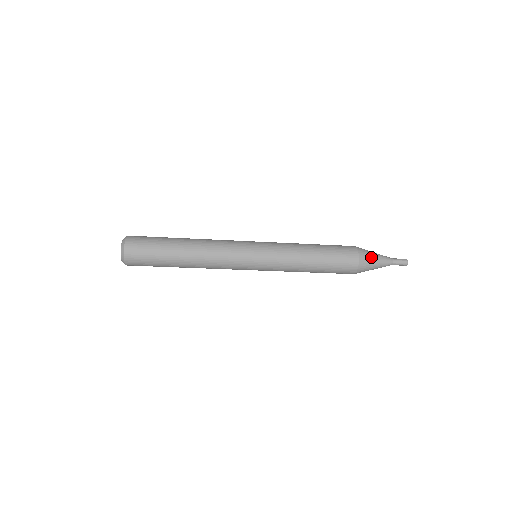
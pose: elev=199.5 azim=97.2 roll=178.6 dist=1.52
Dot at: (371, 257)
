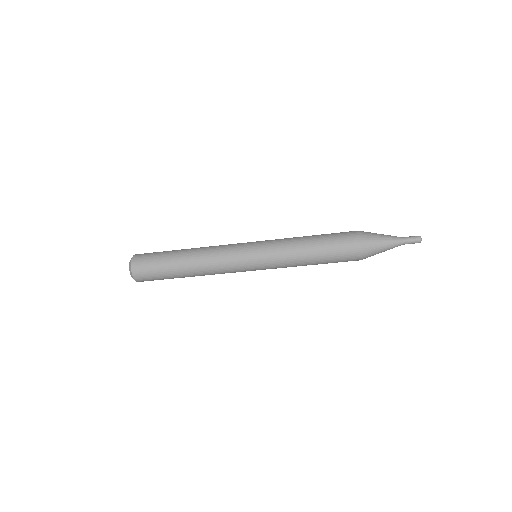
Dot at: (375, 242)
